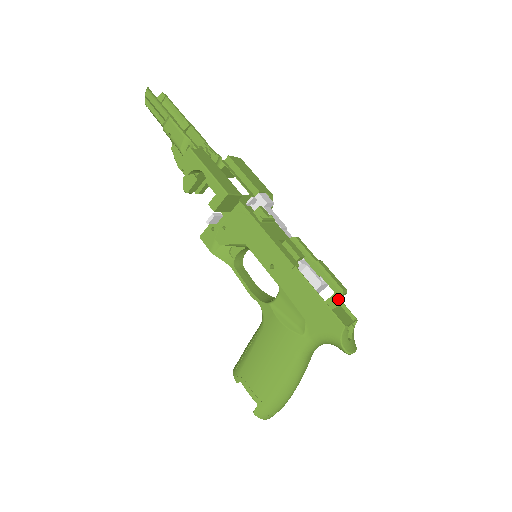
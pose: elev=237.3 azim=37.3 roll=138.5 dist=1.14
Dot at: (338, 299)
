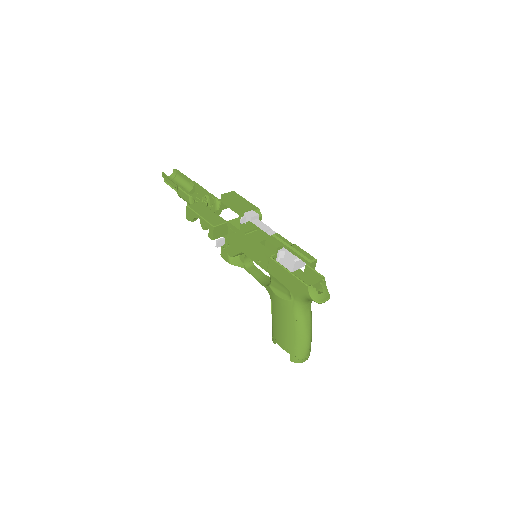
Dot at: (309, 267)
